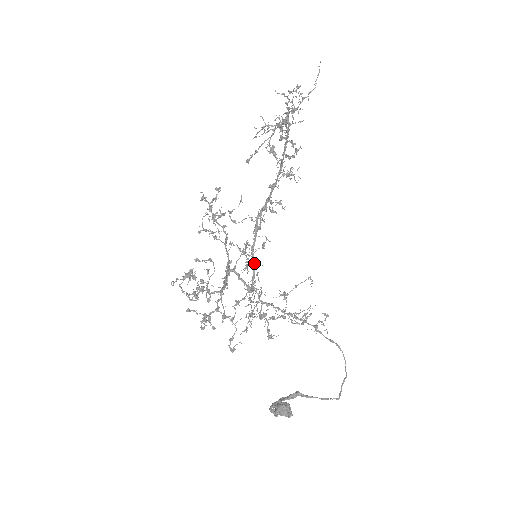
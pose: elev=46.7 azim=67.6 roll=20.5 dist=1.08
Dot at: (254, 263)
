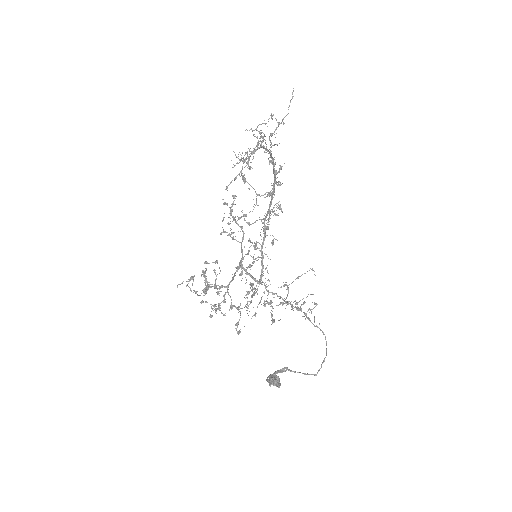
Dot at: occluded
